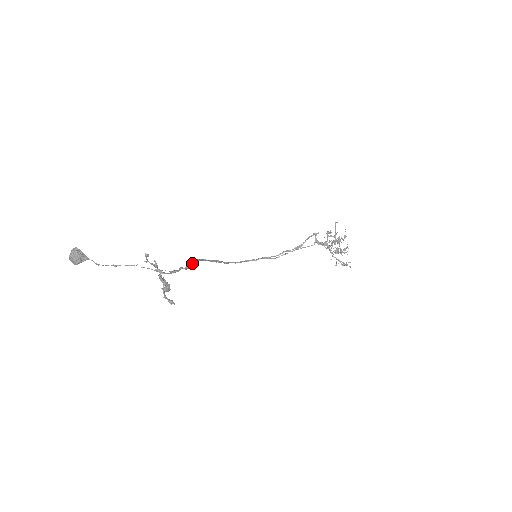
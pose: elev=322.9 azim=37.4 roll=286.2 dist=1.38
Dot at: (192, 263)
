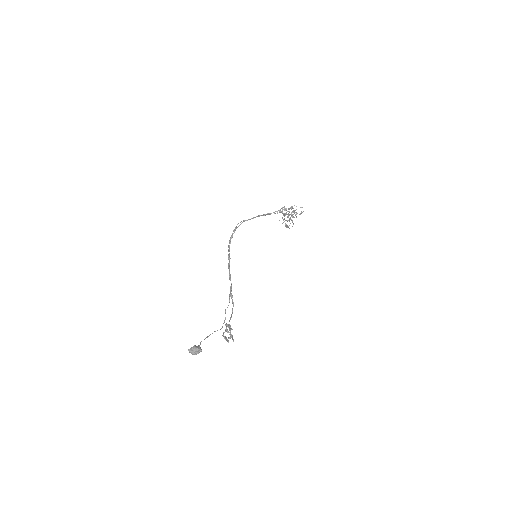
Dot at: occluded
